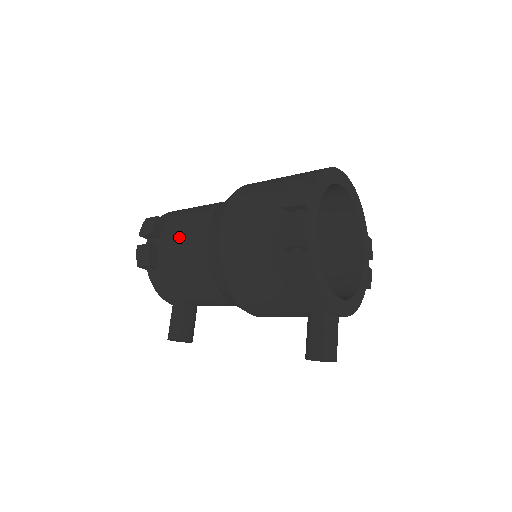
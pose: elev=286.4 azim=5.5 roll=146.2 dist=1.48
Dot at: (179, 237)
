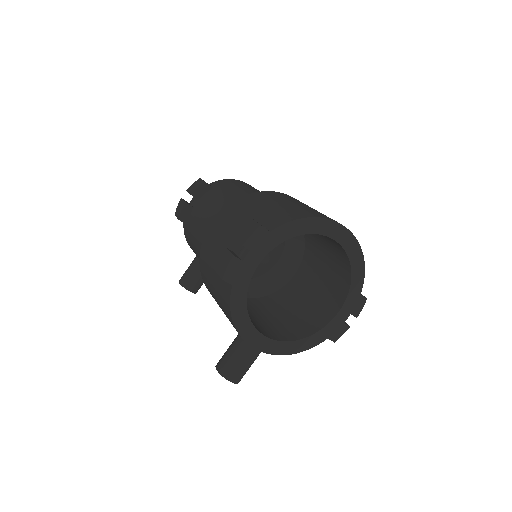
Dot at: (204, 209)
